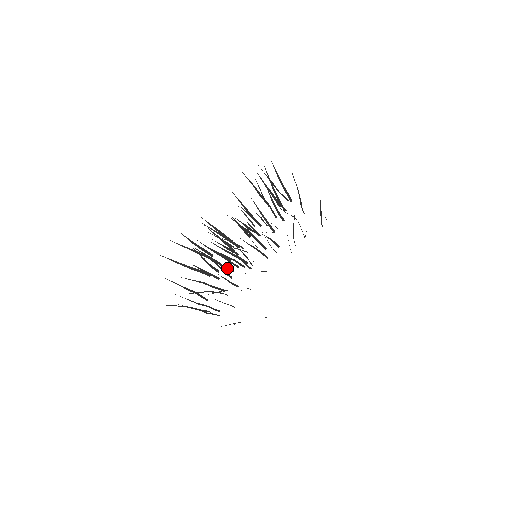
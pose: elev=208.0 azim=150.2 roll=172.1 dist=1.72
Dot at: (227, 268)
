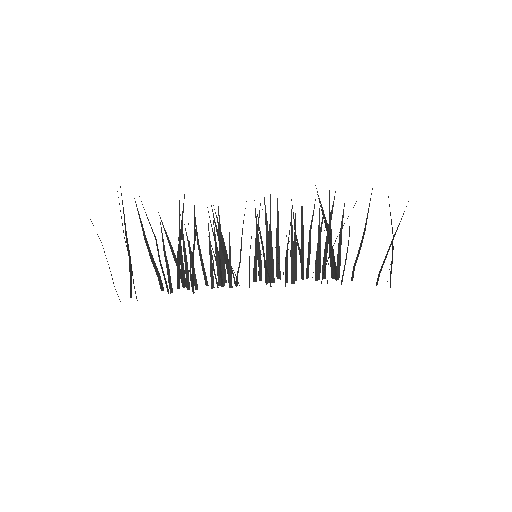
Dot at: (196, 281)
